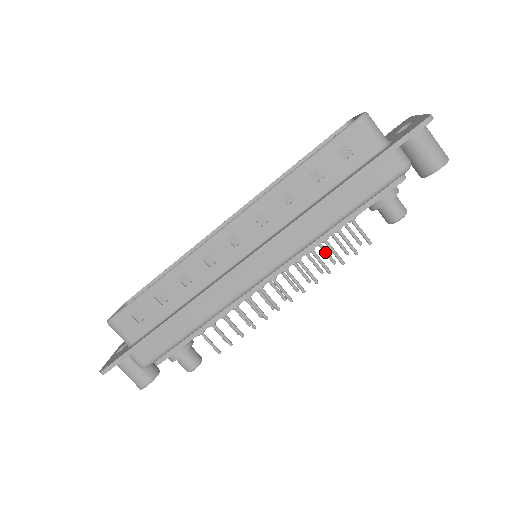
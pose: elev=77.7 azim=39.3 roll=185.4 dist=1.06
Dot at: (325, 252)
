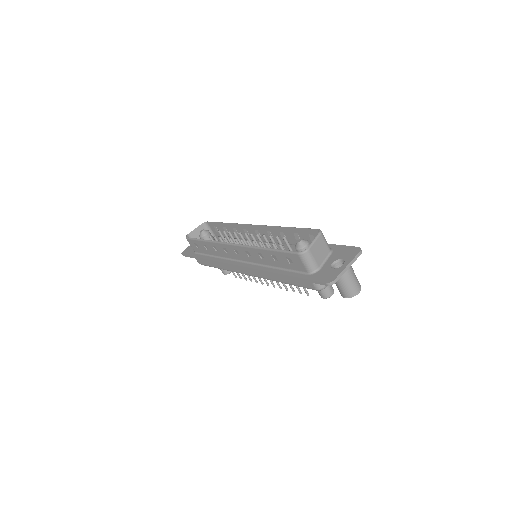
Dot at: occluded
